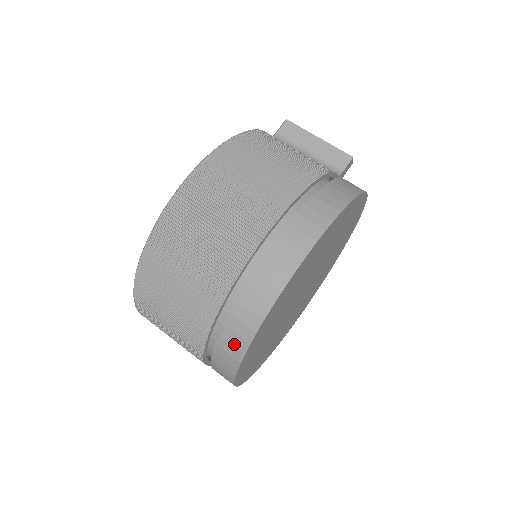
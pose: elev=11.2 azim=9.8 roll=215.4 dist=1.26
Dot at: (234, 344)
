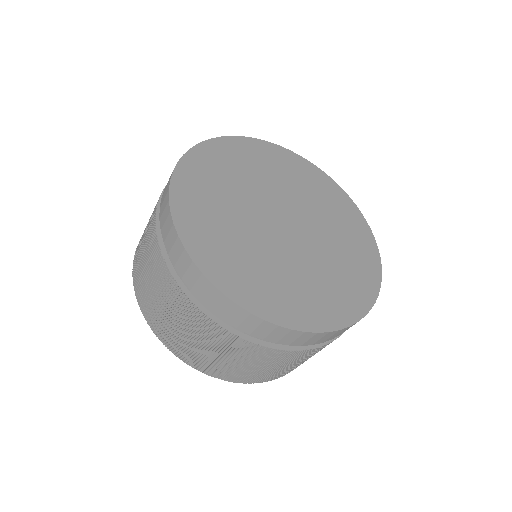
Dot at: (186, 267)
